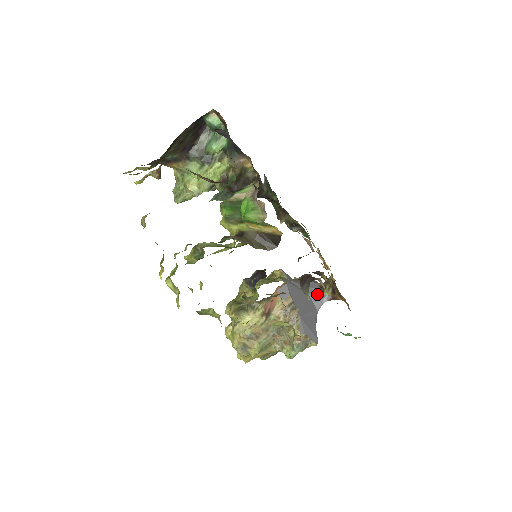
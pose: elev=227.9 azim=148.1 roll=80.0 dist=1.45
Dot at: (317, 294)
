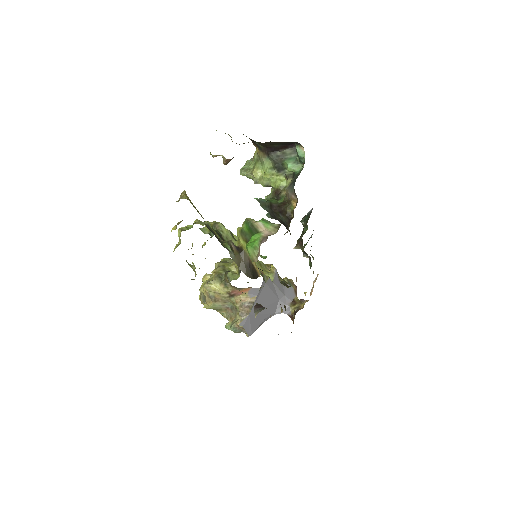
Dot at: (285, 304)
